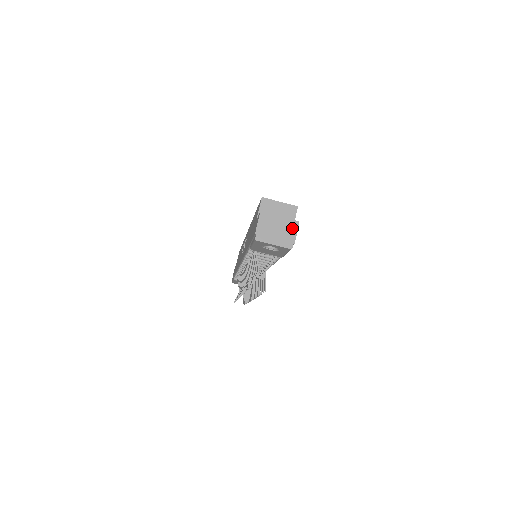
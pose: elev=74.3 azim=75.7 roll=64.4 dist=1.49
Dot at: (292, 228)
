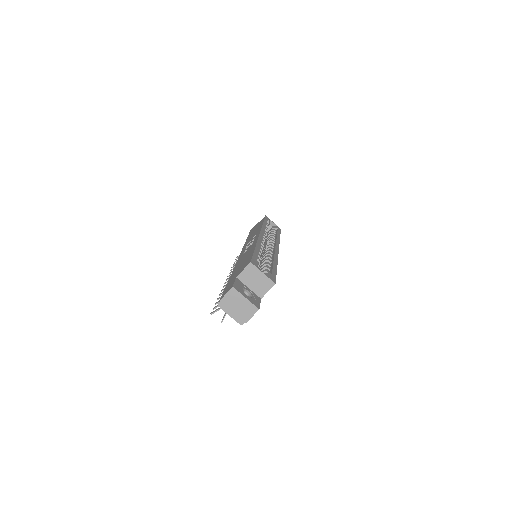
Dot at: (251, 311)
